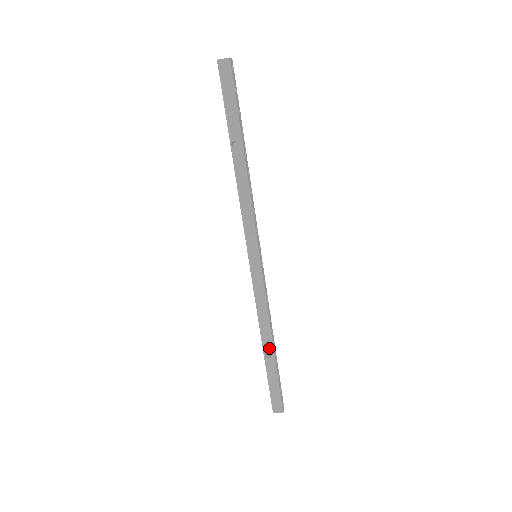
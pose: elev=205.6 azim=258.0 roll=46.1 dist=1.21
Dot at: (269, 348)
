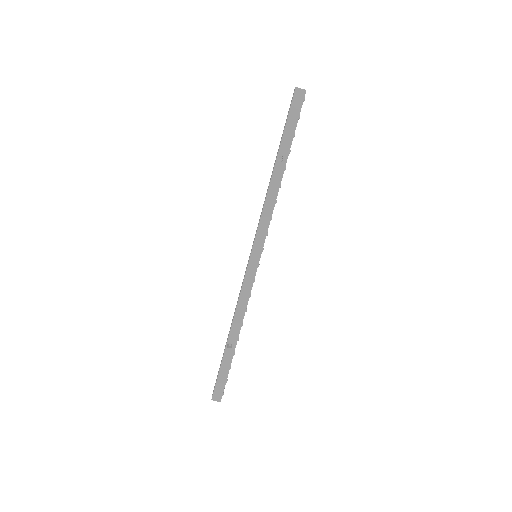
Dot at: (234, 339)
